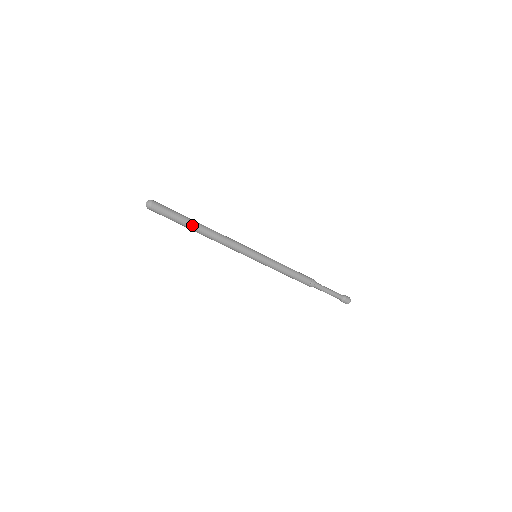
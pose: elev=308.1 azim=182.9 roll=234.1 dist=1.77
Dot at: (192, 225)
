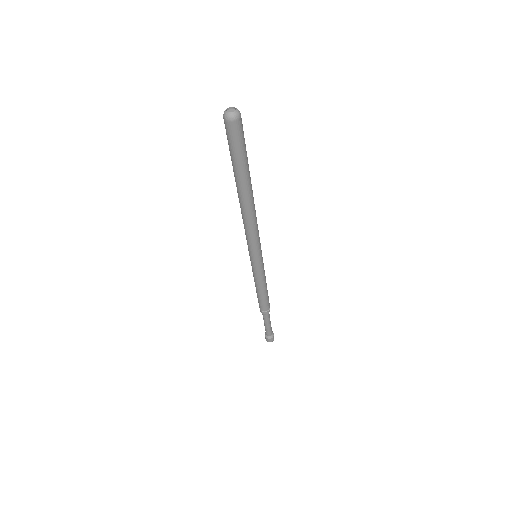
Dot at: (250, 177)
